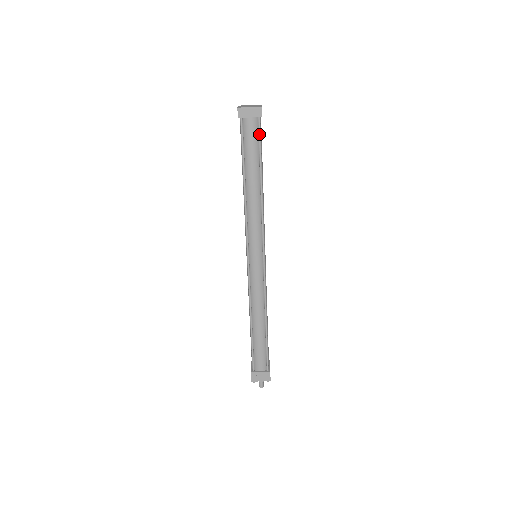
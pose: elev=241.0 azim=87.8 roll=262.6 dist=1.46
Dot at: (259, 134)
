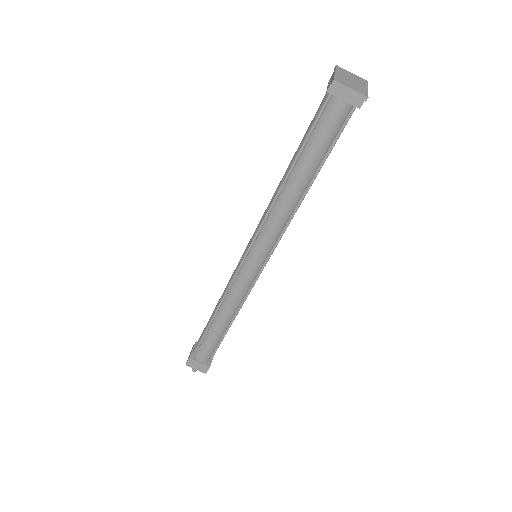
Dot at: (342, 127)
